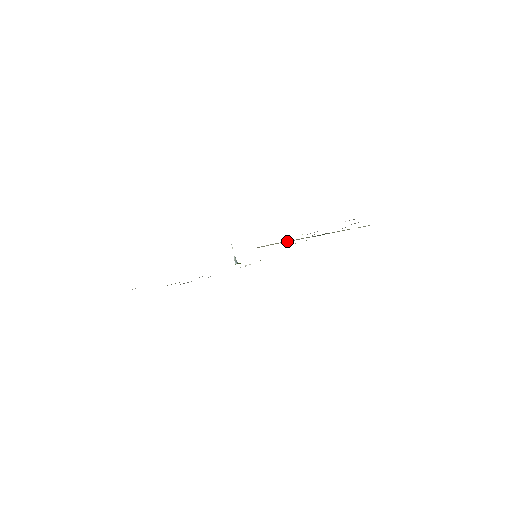
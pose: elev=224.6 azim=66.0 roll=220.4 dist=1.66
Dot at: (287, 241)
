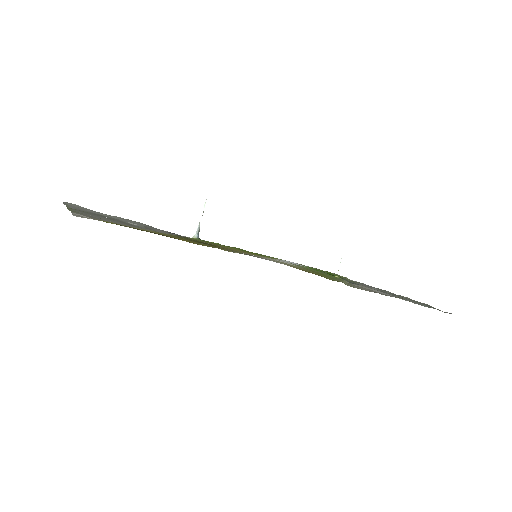
Dot at: occluded
